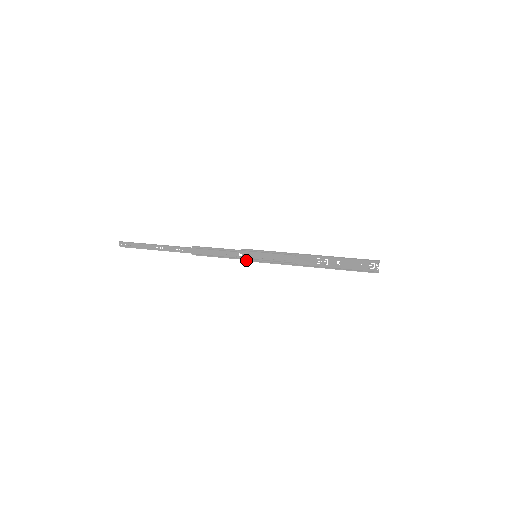
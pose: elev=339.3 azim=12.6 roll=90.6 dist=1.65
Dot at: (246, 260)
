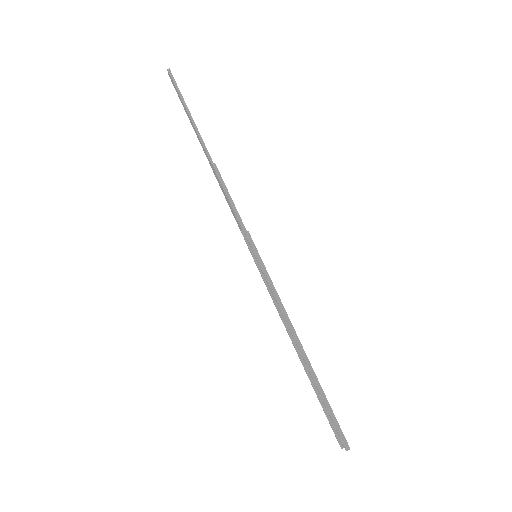
Dot at: (248, 245)
